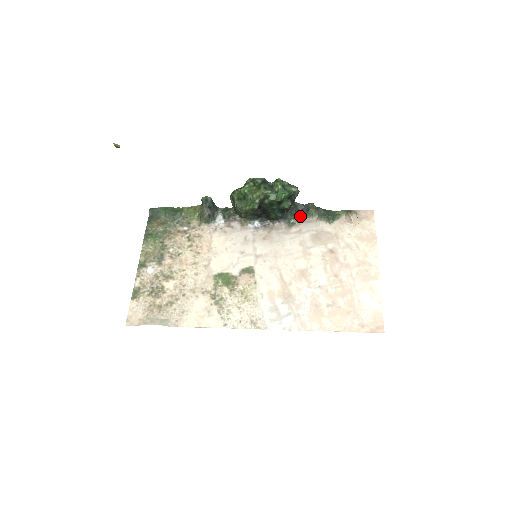
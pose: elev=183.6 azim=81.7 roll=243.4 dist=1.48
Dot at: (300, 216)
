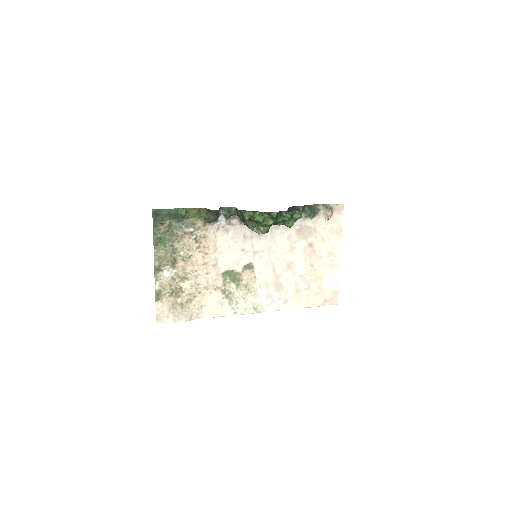
Dot at: occluded
